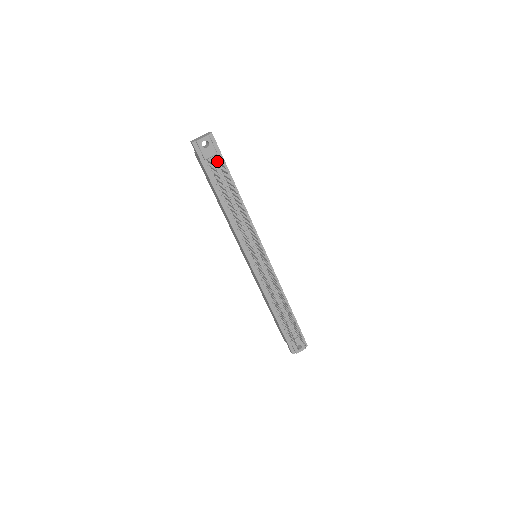
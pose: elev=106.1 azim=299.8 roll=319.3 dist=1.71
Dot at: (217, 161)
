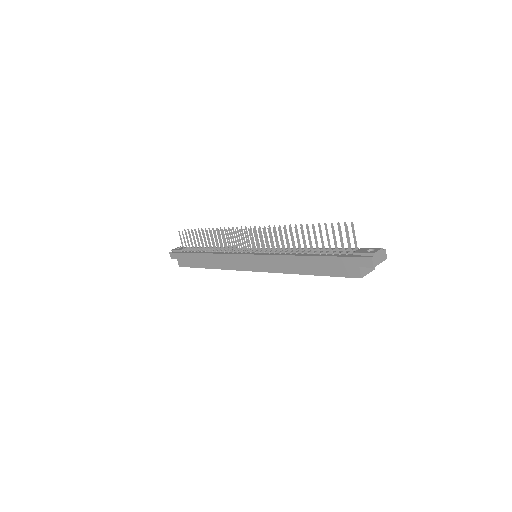
Dot at: (191, 248)
